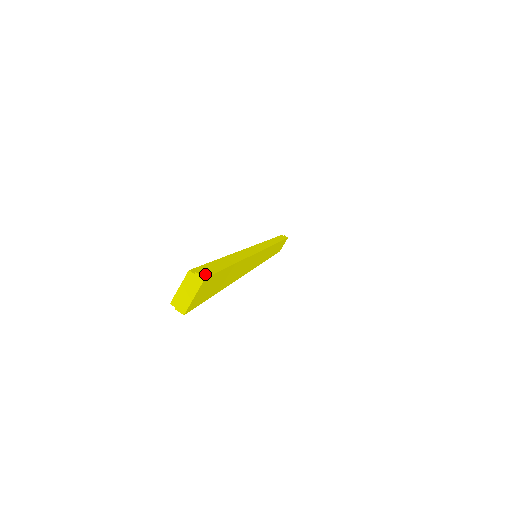
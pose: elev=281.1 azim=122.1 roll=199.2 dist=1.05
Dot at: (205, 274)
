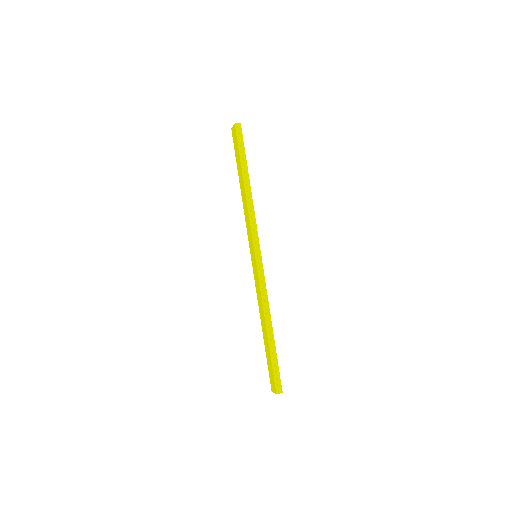
Dot at: occluded
